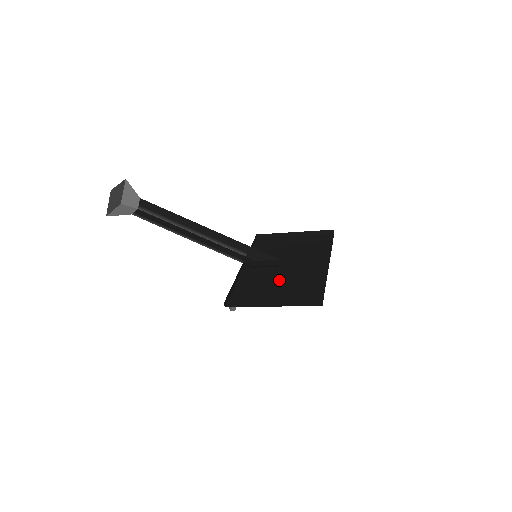
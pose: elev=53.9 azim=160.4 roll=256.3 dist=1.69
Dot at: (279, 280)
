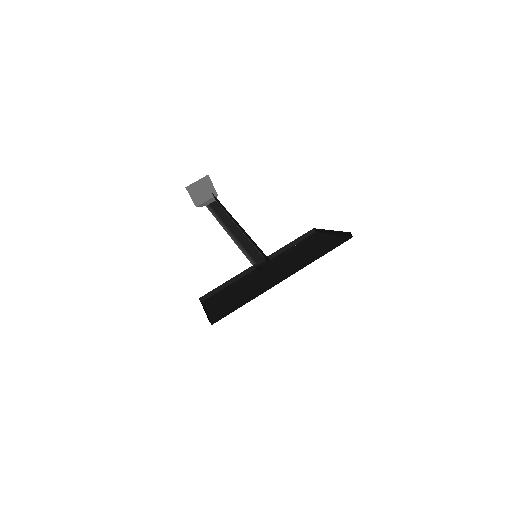
Dot at: (246, 286)
